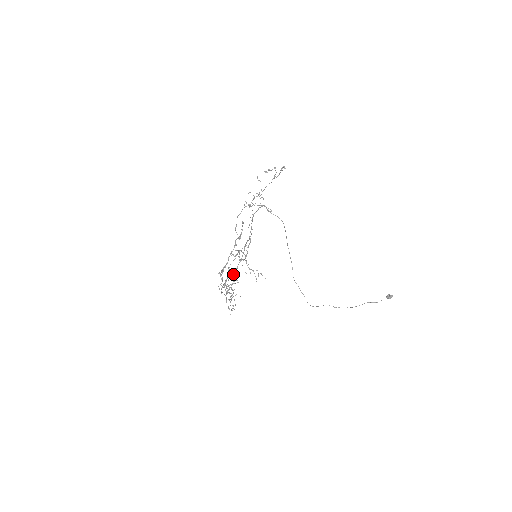
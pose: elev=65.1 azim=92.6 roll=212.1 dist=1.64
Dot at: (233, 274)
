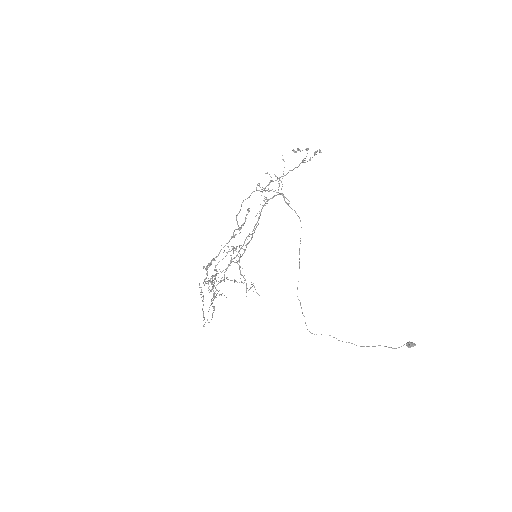
Dot at: (222, 271)
